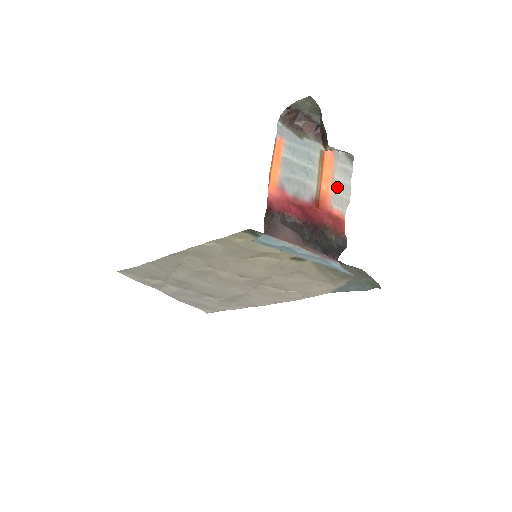
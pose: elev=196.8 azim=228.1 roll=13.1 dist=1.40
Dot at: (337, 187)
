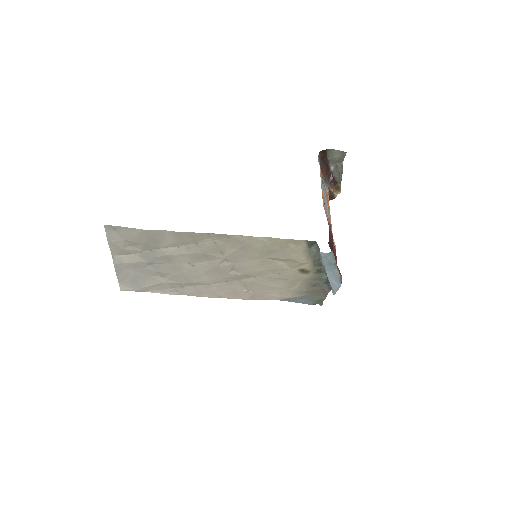
Dot at: occluded
